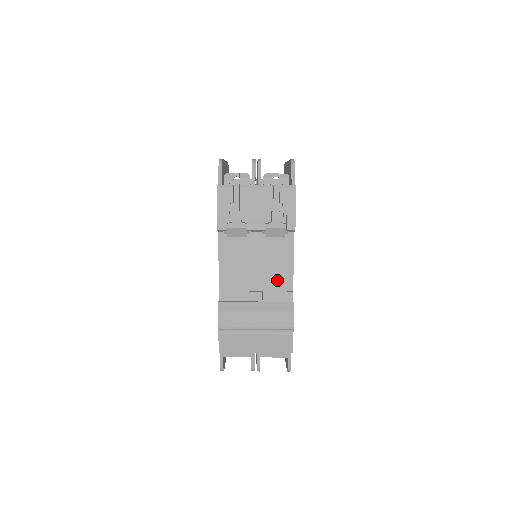
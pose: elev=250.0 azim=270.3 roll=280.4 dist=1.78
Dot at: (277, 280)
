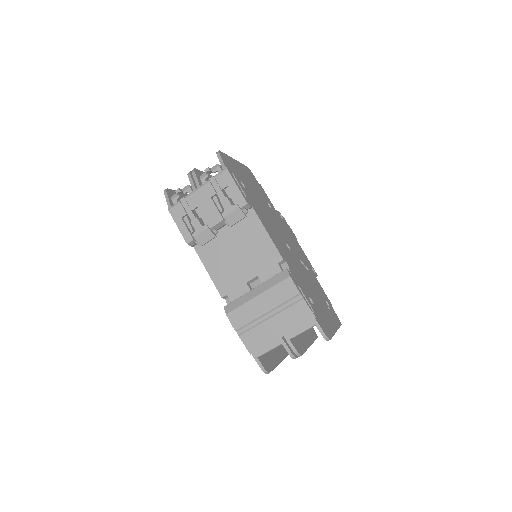
Dot at: (264, 258)
